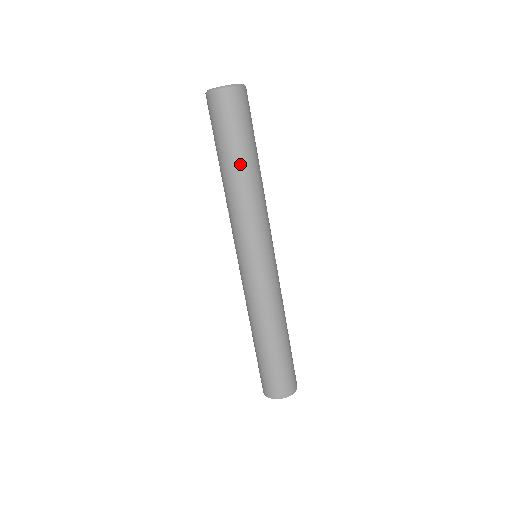
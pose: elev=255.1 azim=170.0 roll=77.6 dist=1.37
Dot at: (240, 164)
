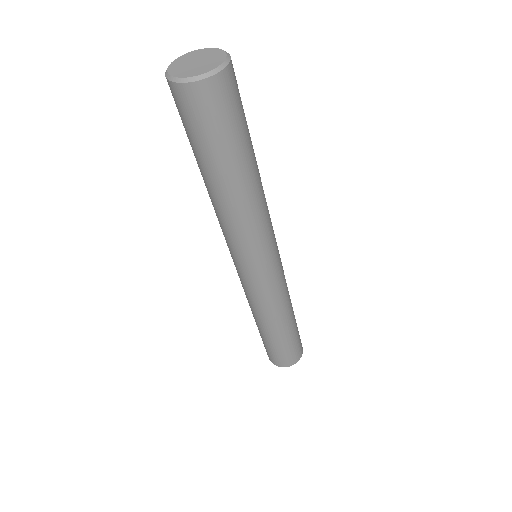
Dot at: (217, 181)
